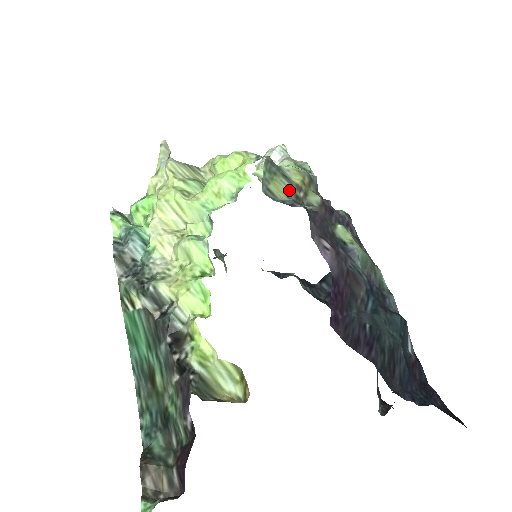
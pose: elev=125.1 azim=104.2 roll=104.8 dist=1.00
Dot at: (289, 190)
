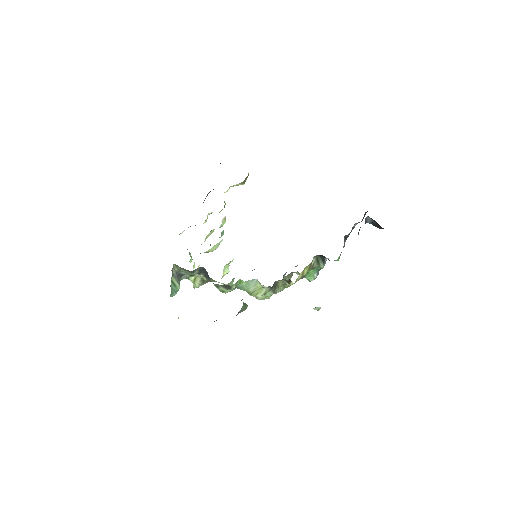
Dot at: occluded
